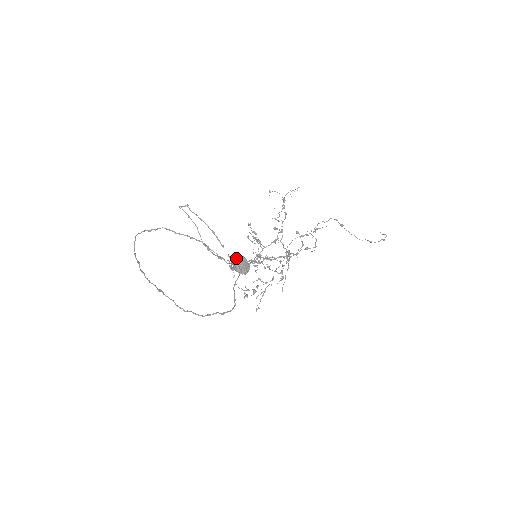
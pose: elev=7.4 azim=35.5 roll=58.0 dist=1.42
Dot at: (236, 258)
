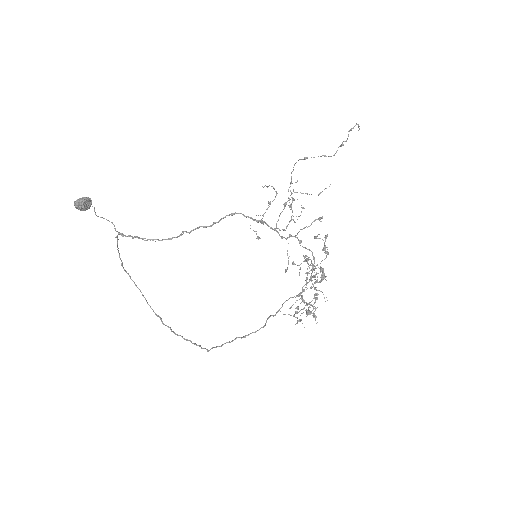
Dot at: occluded
